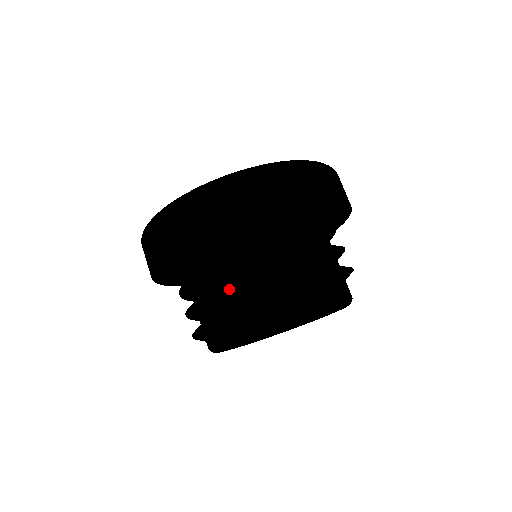
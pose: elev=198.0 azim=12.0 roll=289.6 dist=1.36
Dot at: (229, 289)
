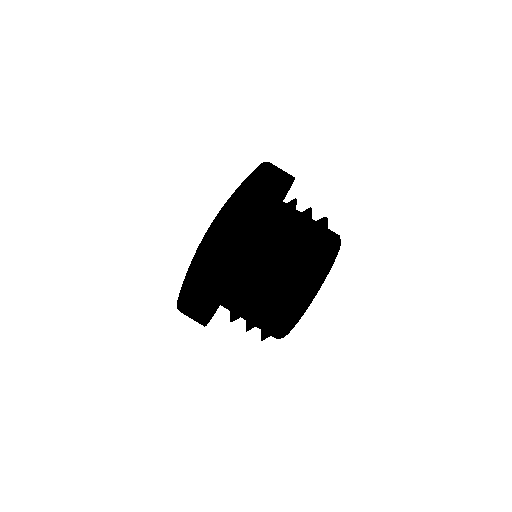
Dot at: (279, 281)
